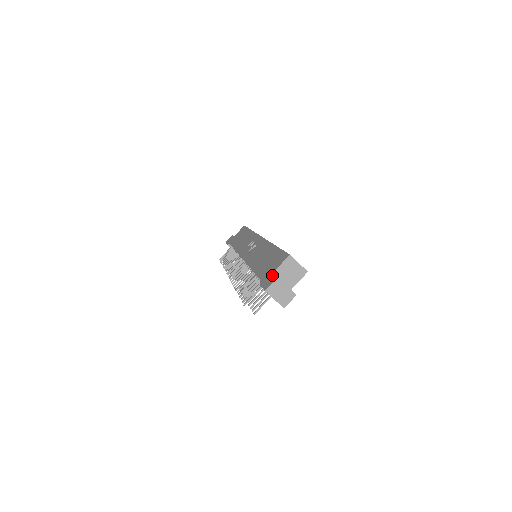
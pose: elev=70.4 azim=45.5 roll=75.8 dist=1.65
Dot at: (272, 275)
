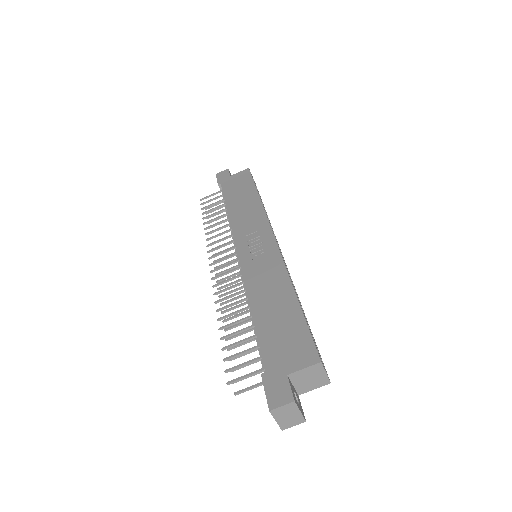
Dot at: (286, 382)
